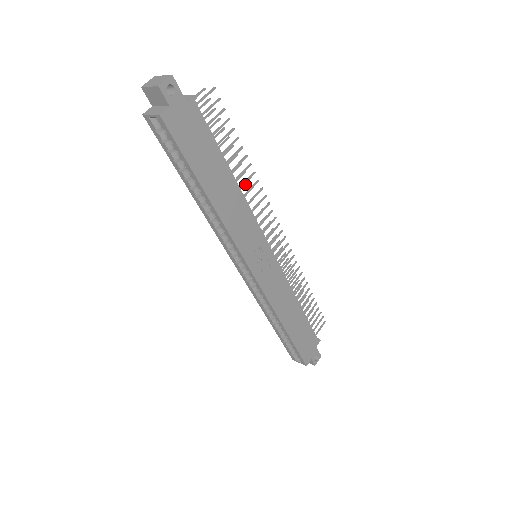
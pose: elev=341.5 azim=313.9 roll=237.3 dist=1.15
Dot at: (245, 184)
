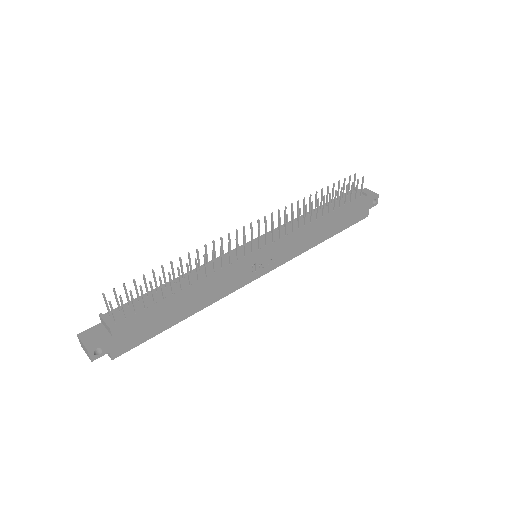
Dot at: (198, 255)
